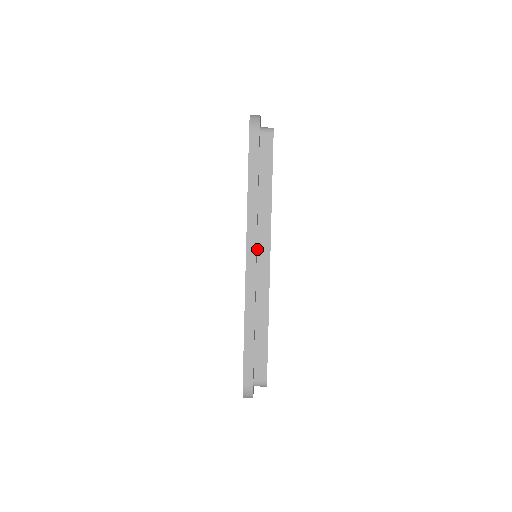
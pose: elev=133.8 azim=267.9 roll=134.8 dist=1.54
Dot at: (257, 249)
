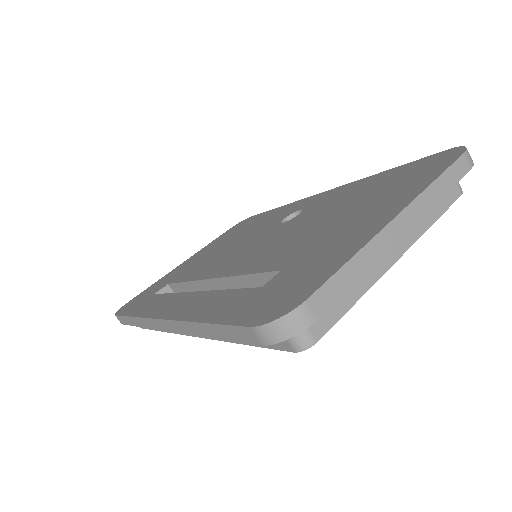
Dot at: occluded
